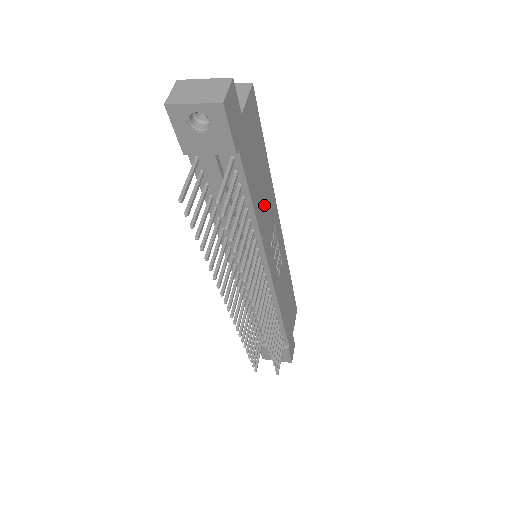
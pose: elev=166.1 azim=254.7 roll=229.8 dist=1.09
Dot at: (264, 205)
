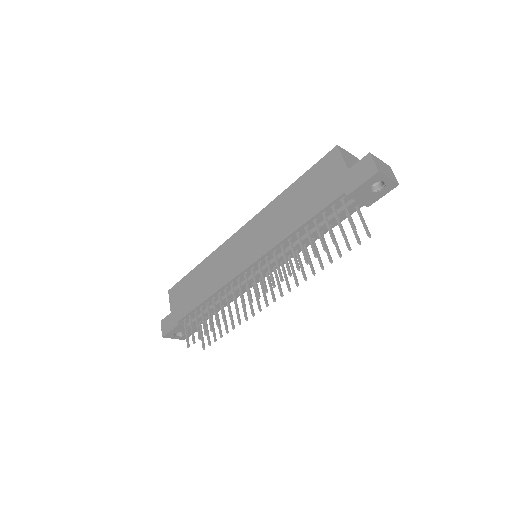
Dot at: occluded
